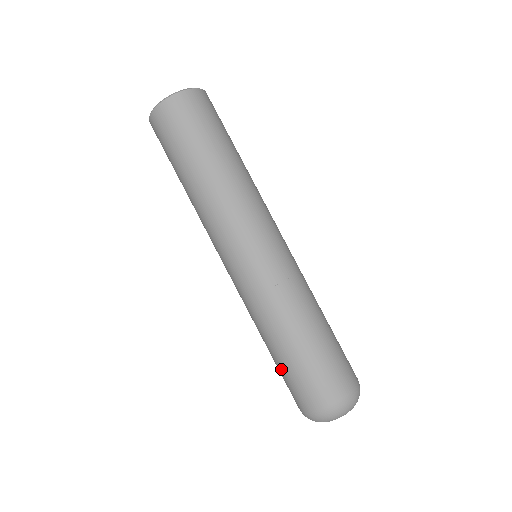
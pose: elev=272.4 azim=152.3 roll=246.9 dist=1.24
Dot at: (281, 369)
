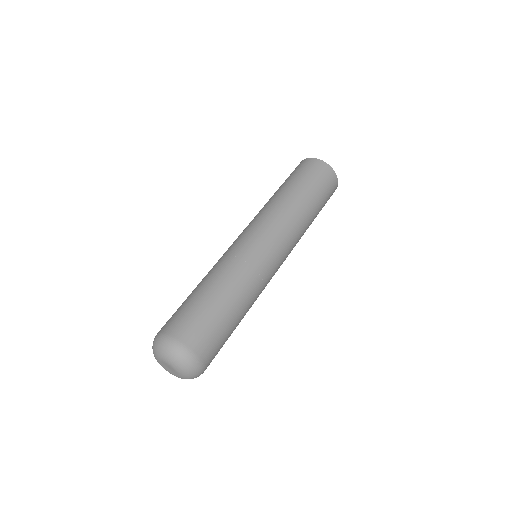
Dot at: occluded
